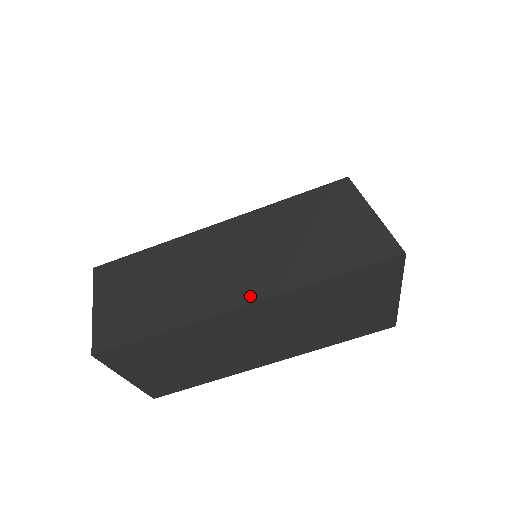
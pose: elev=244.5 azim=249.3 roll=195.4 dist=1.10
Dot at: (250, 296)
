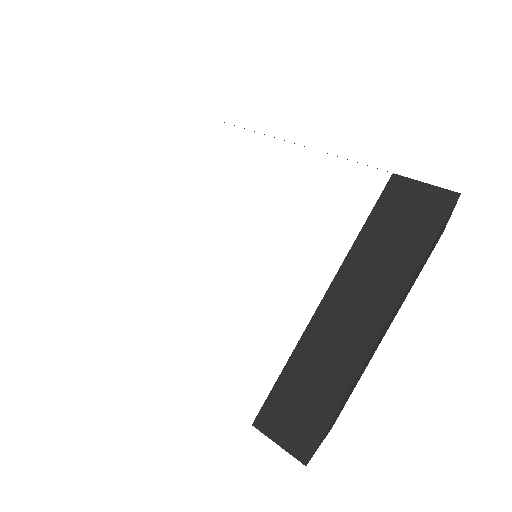
Dot at: (384, 319)
